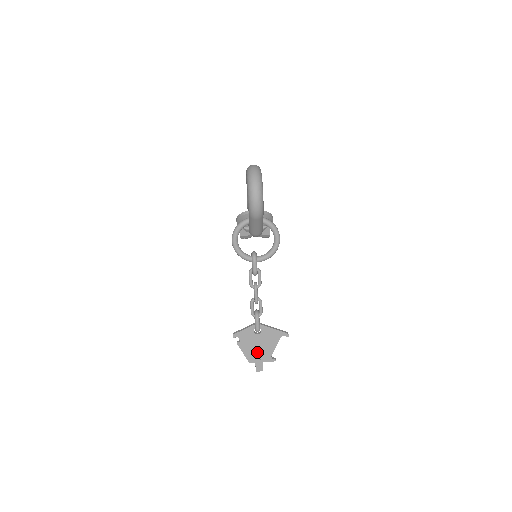
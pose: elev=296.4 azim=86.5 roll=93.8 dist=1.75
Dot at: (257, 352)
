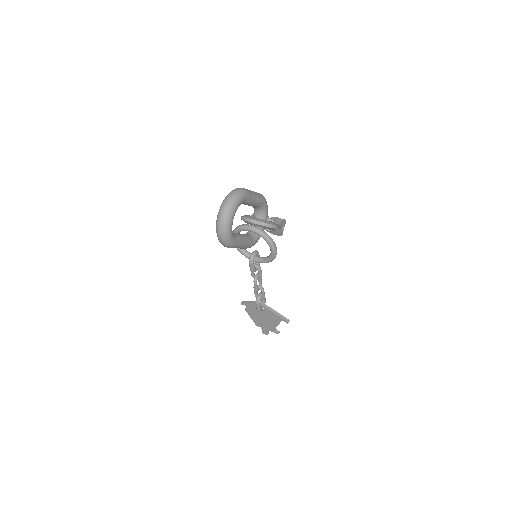
Dot at: (262, 322)
